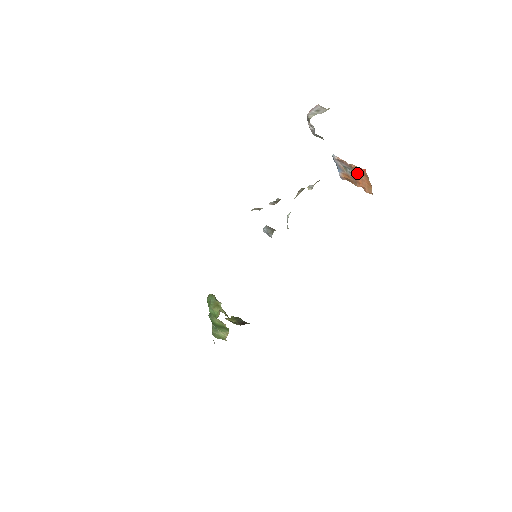
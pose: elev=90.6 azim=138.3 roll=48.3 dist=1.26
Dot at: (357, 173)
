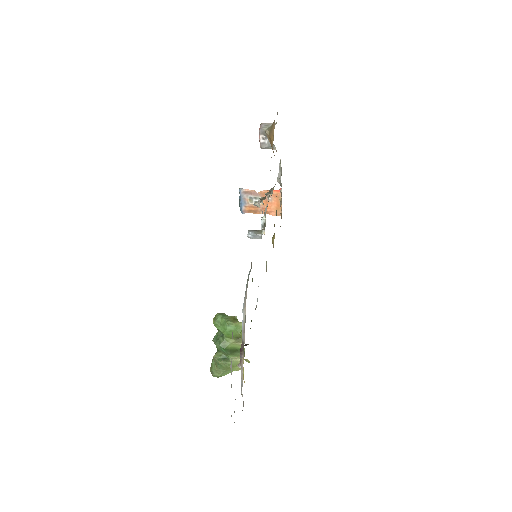
Dot at: (267, 198)
